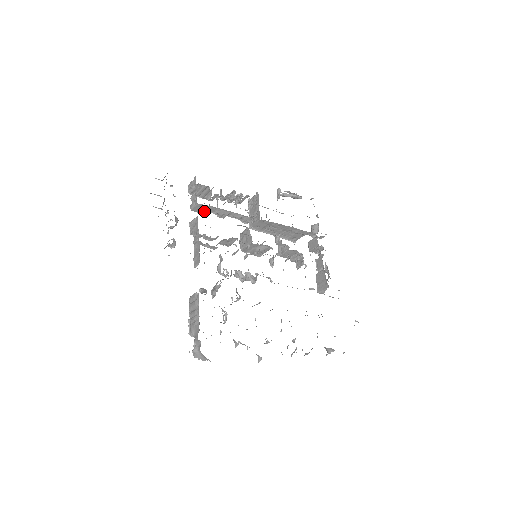
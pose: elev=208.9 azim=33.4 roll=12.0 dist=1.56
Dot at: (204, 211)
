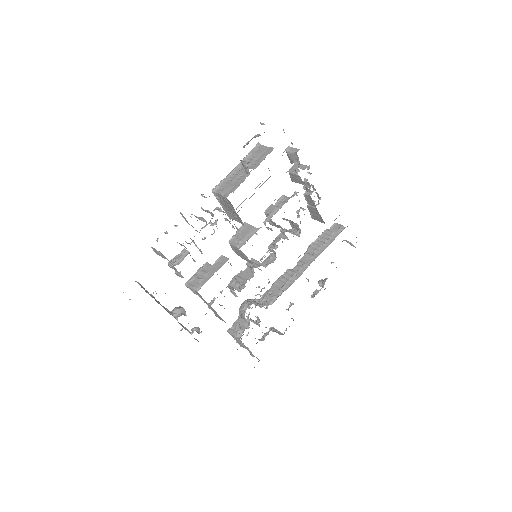
Dot at: occluded
